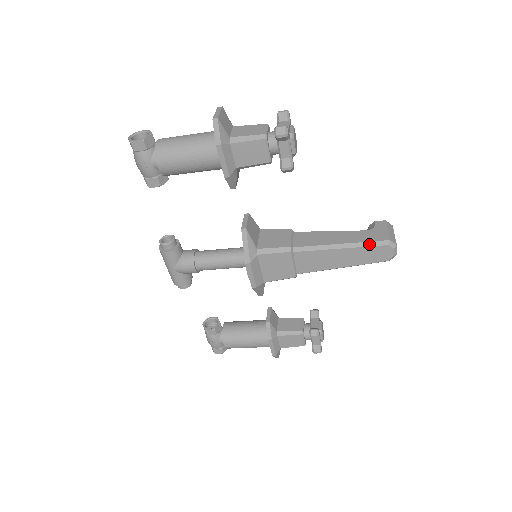
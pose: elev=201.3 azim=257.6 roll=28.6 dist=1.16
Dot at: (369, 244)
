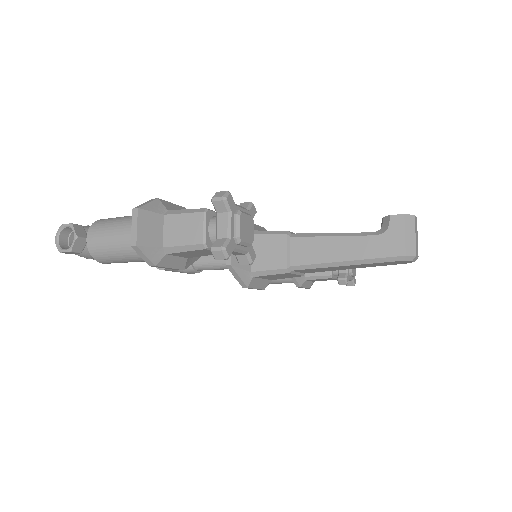
Dot at: (380, 260)
